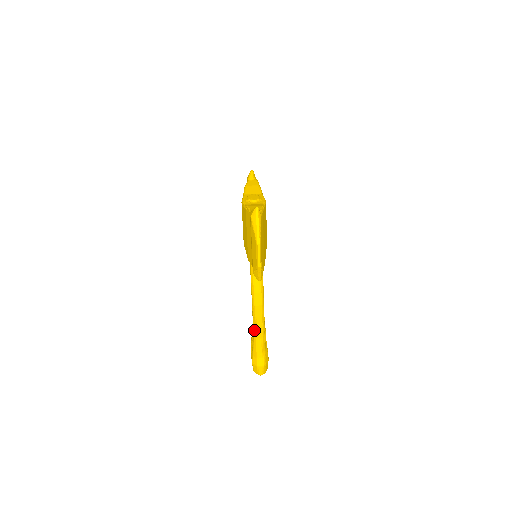
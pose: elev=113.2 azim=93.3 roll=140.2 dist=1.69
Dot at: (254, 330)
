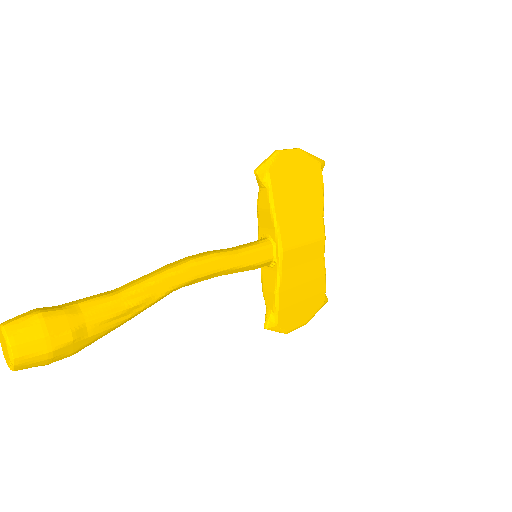
Dot at: occluded
